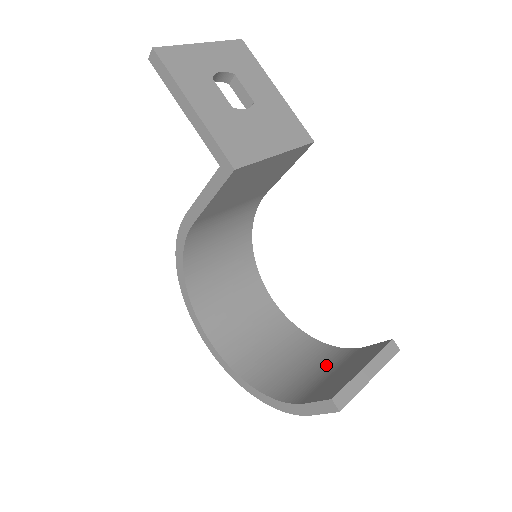
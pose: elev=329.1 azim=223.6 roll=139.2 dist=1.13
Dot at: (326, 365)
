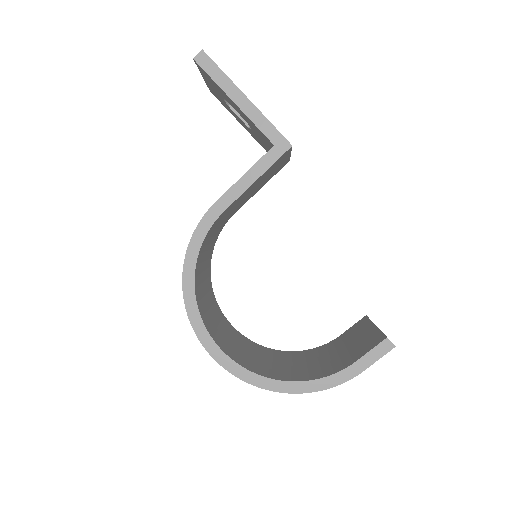
Dot at: (324, 354)
